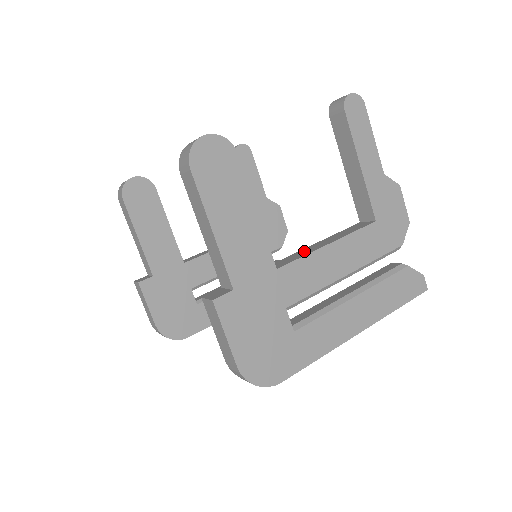
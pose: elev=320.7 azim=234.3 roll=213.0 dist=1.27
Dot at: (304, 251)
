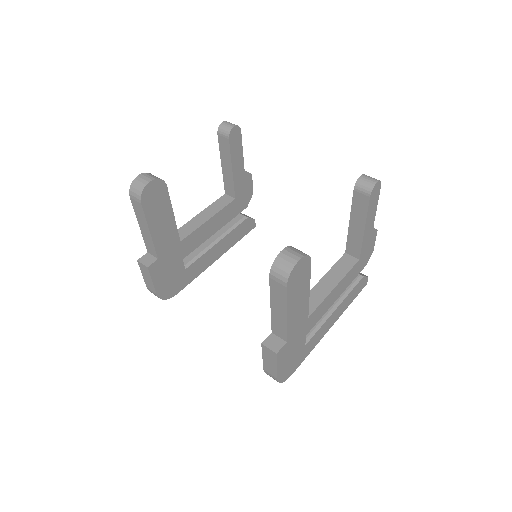
Dot at: (318, 292)
